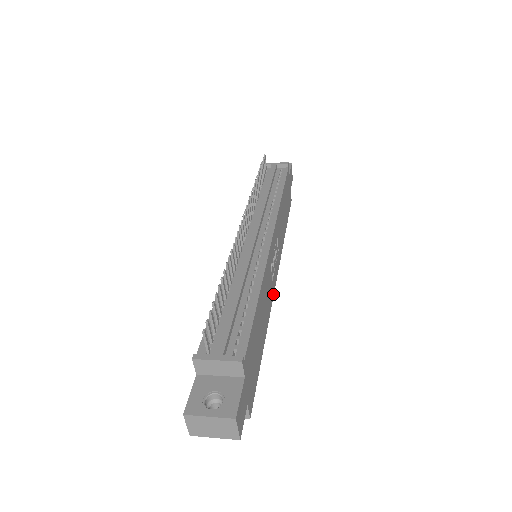
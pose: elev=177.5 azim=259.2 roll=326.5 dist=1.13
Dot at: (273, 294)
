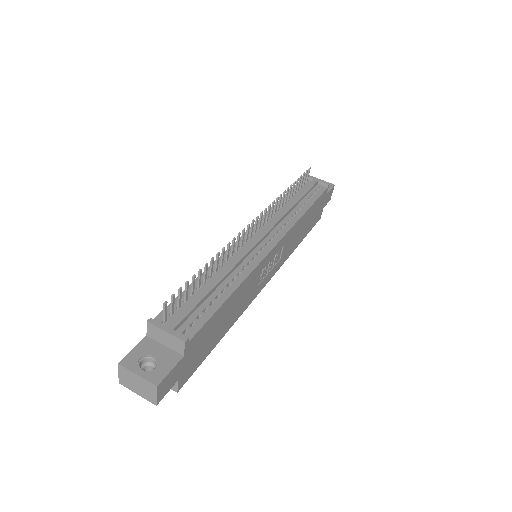
Dot at: (256, 296)
